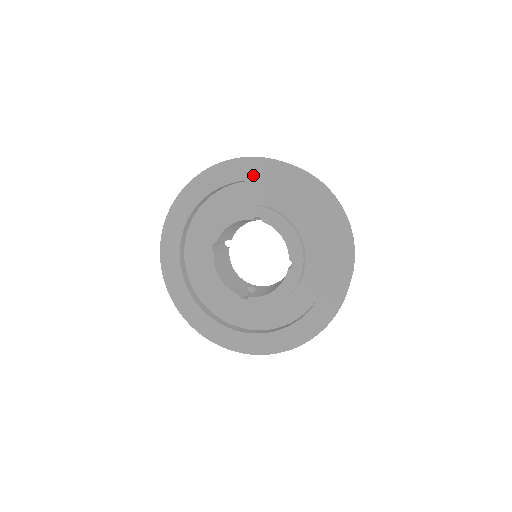
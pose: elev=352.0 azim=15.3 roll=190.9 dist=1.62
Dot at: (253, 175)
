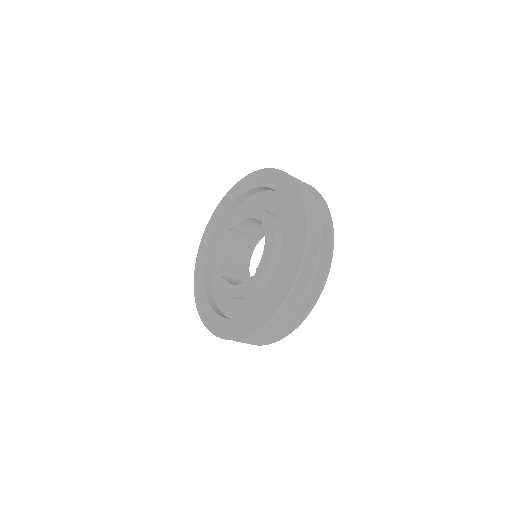
Dot at: (216, 221)
